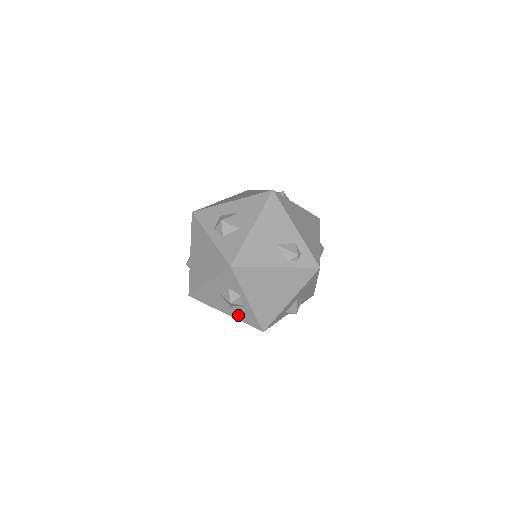
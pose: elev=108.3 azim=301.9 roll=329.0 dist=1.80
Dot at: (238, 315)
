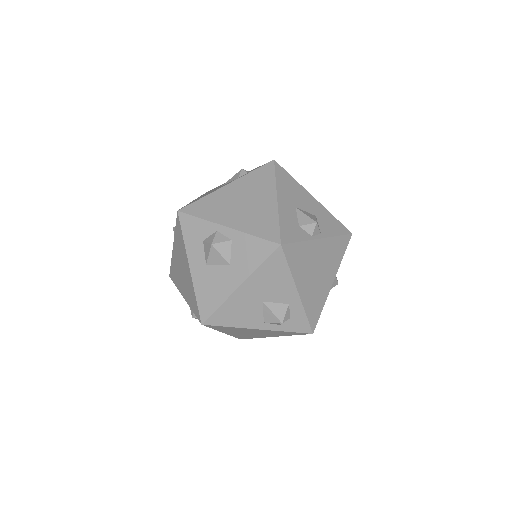
Dot at: (245, 265)
